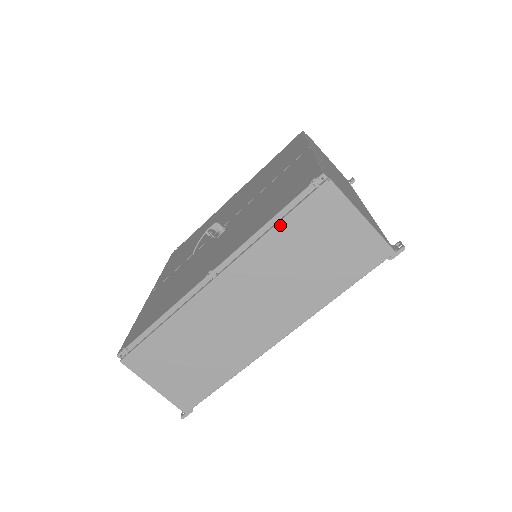
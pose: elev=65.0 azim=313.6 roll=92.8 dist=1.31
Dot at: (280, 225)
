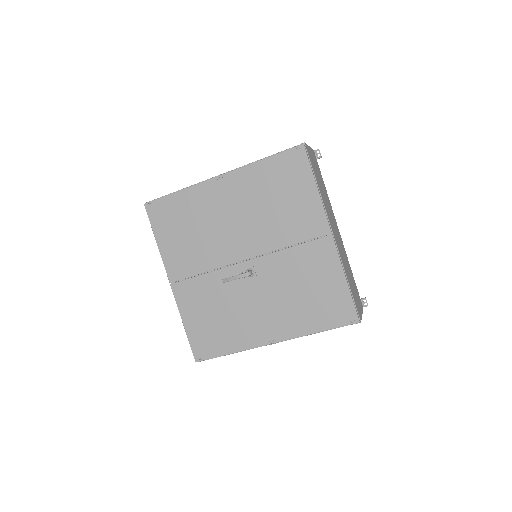
Dot at: (323, 331)
